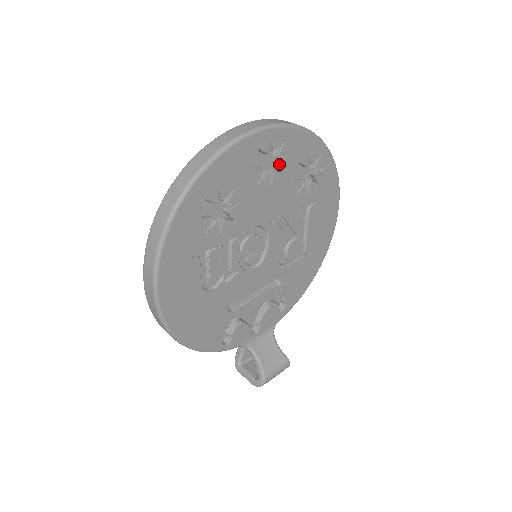
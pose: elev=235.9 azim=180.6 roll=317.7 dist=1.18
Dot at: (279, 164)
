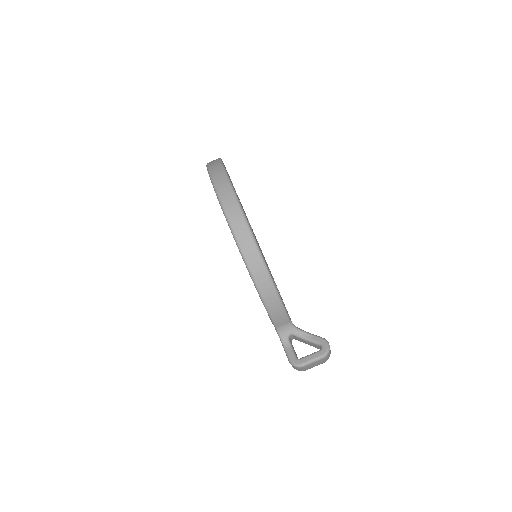
Dot at: occluded
